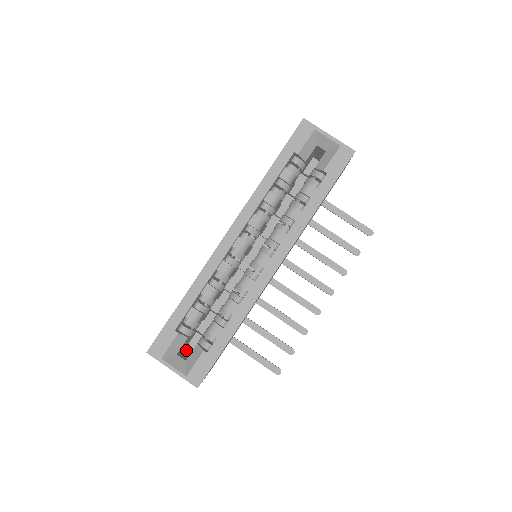
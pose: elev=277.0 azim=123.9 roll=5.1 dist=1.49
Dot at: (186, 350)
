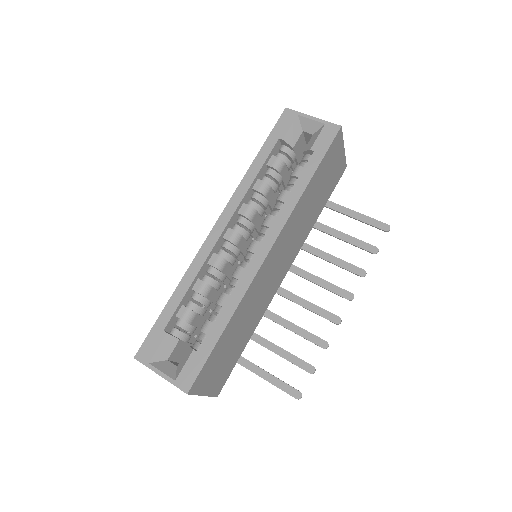
Dot at: occluded
